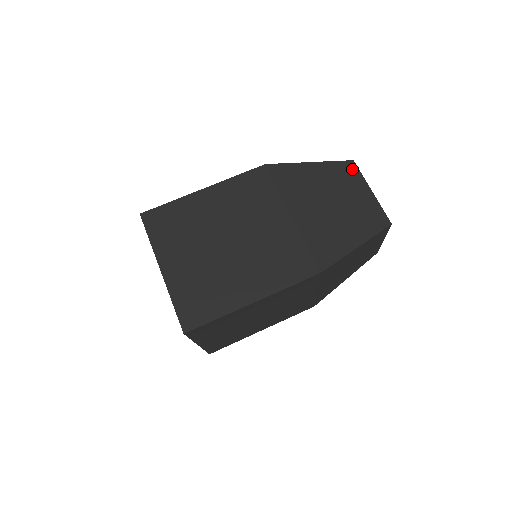
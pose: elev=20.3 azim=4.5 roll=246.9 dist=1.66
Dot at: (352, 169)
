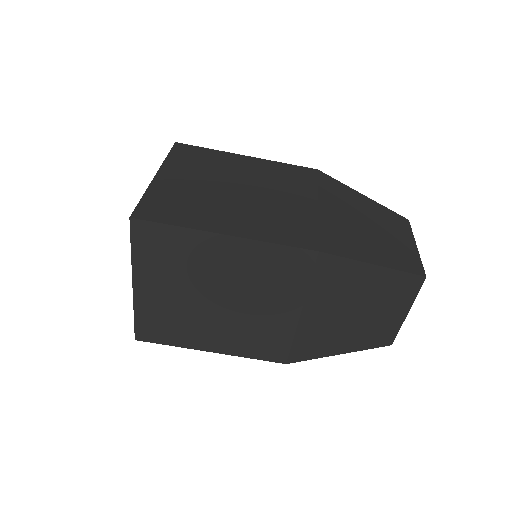
Dot at: (404, 223)
